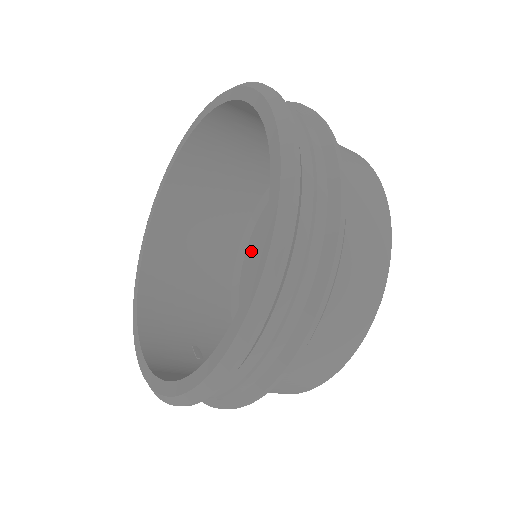
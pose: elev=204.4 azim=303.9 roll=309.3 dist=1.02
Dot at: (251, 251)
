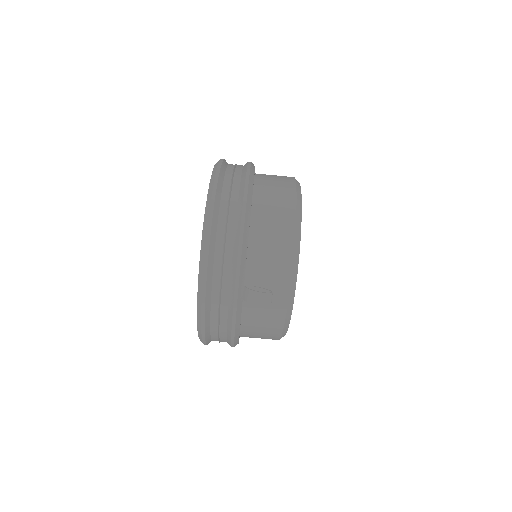
Dot at: occluded
